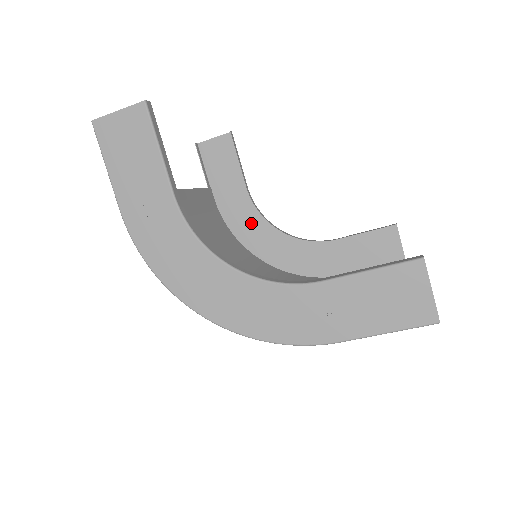
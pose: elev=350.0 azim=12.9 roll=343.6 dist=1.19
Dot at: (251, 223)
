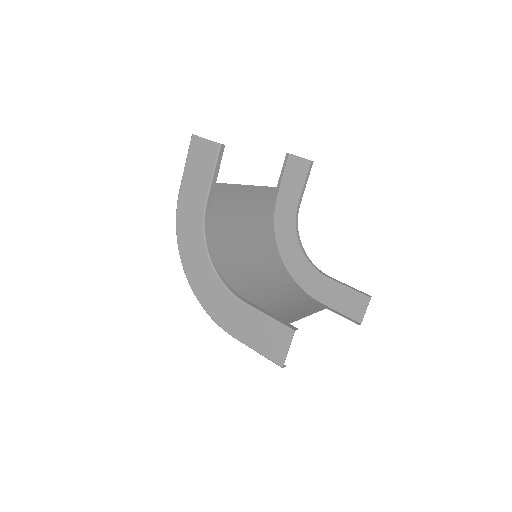
Dot at: (288, 228)
